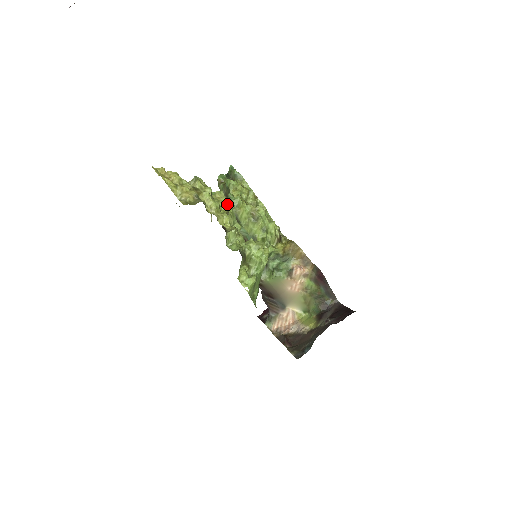
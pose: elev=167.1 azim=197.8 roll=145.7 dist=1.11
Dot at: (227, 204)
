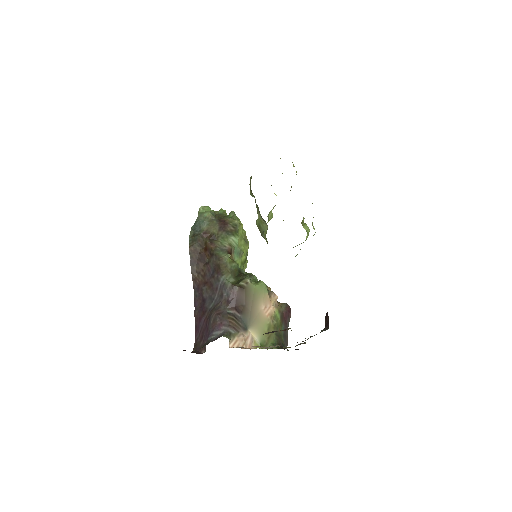
Dot at: occluded
